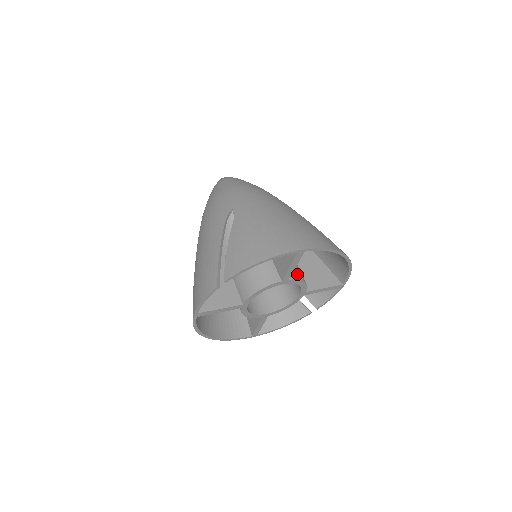
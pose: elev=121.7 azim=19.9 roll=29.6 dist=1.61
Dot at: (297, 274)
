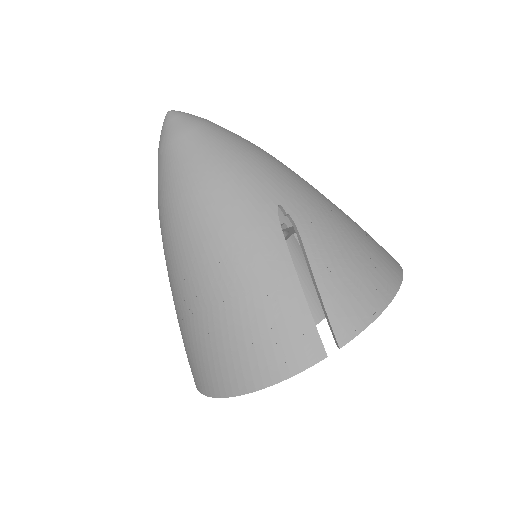
Dot at: occluded
